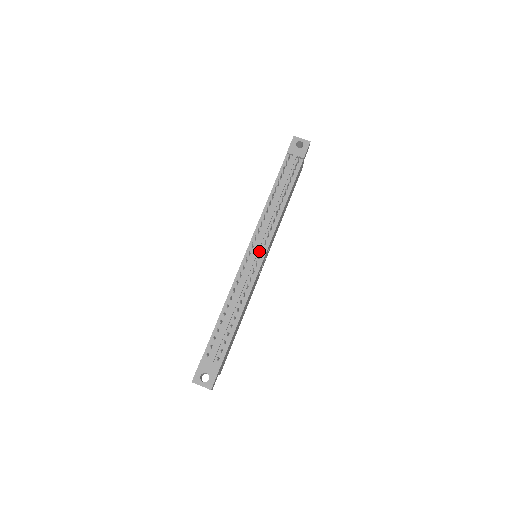
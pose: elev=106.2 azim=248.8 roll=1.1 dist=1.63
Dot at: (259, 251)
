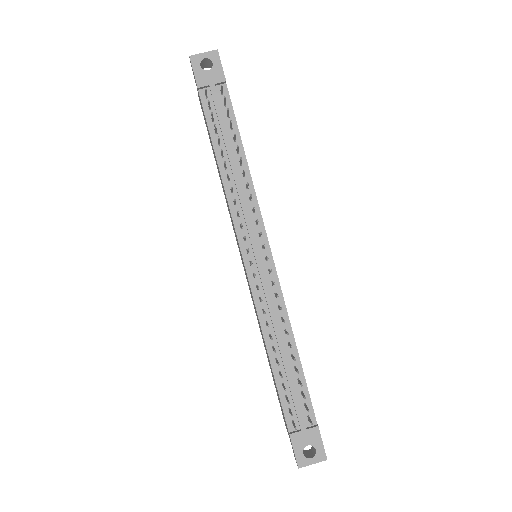
Dot at: (259, 251)
